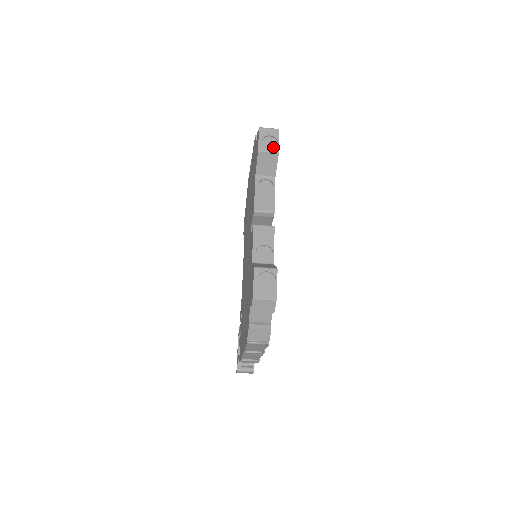
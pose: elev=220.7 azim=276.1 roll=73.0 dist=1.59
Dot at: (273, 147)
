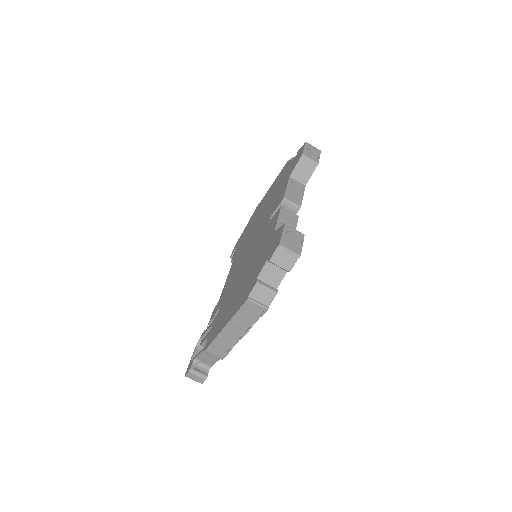
Dot at: (314, 159)
